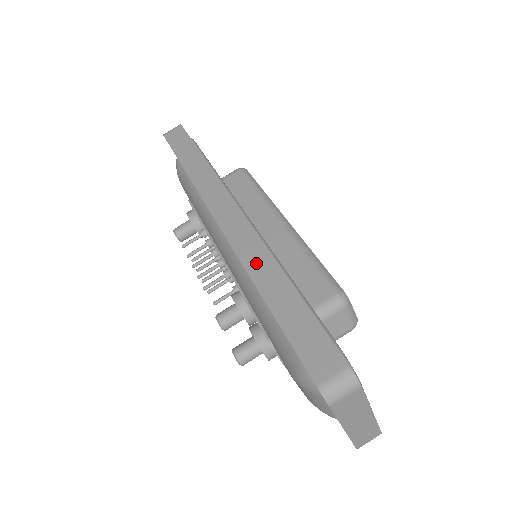
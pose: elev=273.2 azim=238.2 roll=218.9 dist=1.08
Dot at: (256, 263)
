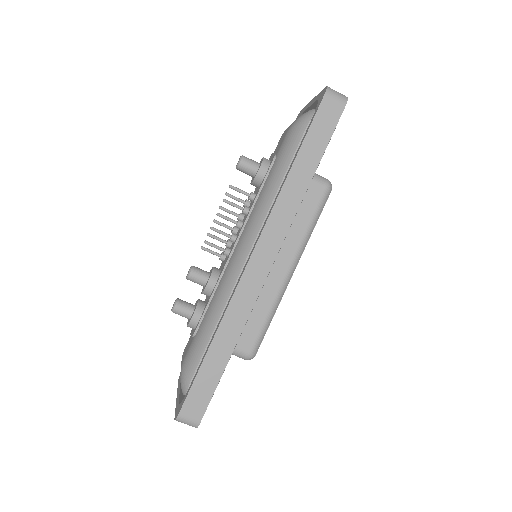
Dot at: (233, 318)
